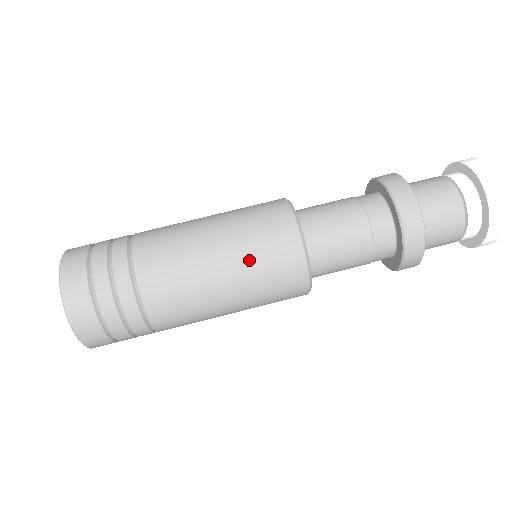
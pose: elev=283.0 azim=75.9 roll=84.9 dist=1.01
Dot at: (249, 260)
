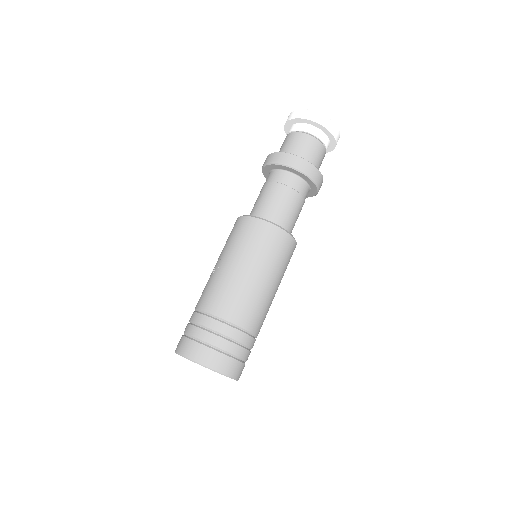
Dot at: (270, 262)
